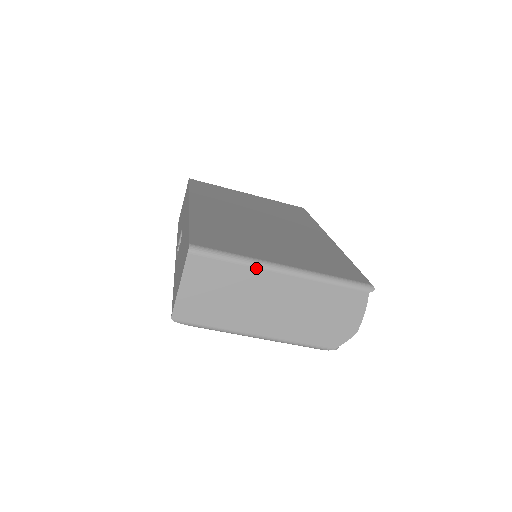
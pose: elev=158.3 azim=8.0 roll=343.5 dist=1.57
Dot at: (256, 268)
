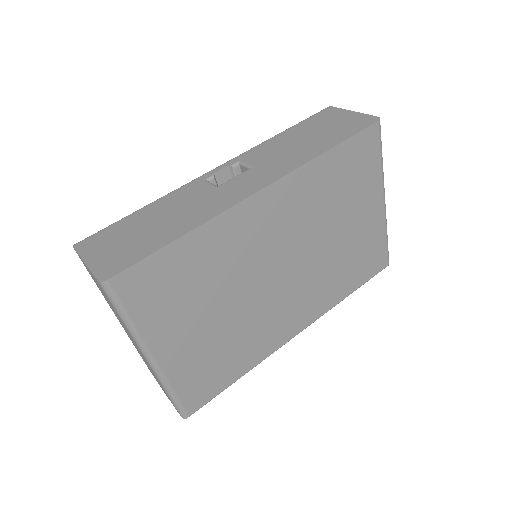
Dot at: (132, 337)
